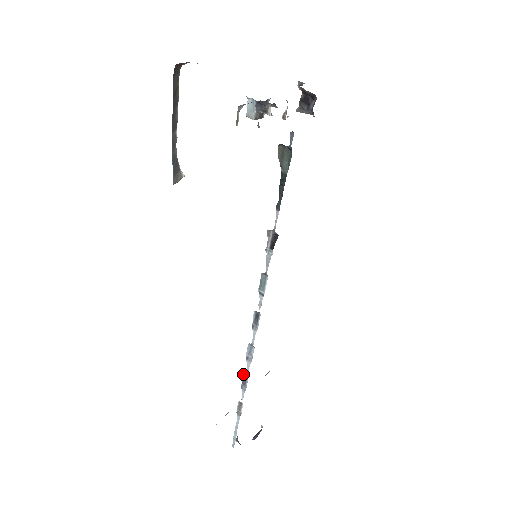
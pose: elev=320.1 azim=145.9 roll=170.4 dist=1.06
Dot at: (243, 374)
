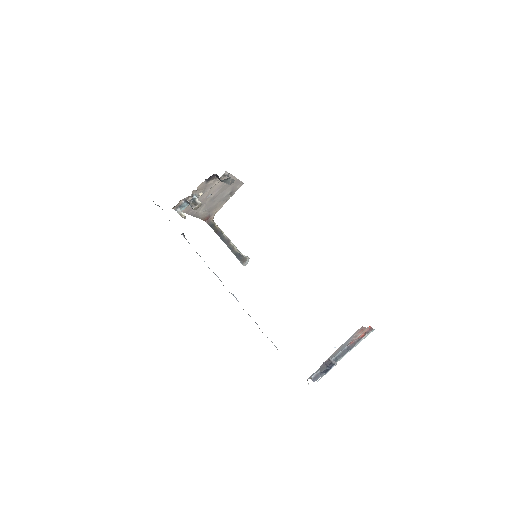
Dot at: (250, 316)
